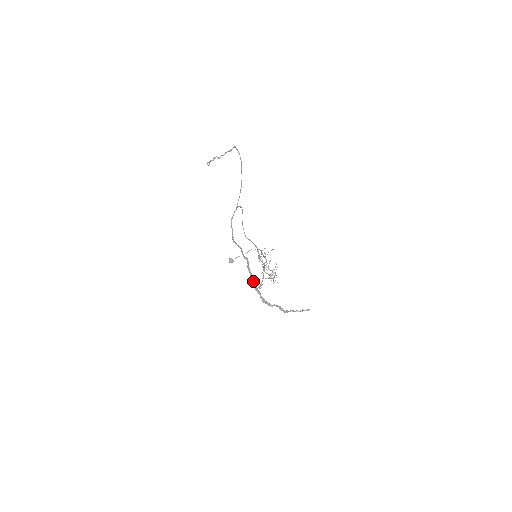
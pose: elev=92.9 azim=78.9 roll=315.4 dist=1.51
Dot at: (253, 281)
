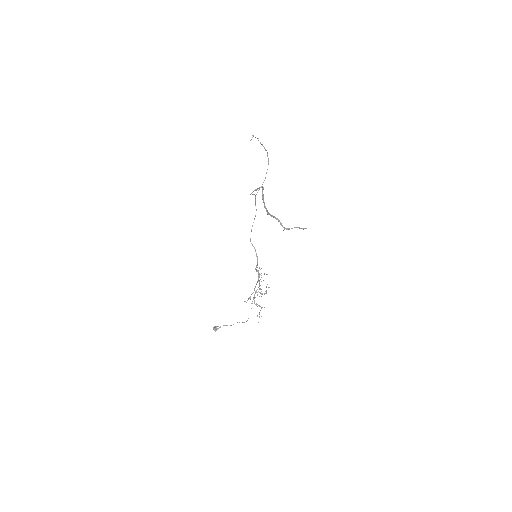
Dot at: occluded
